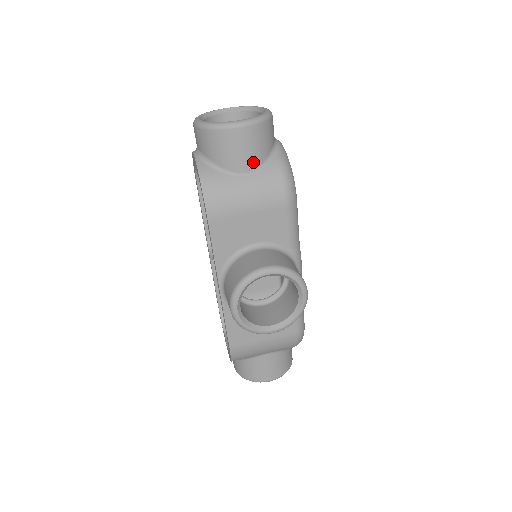
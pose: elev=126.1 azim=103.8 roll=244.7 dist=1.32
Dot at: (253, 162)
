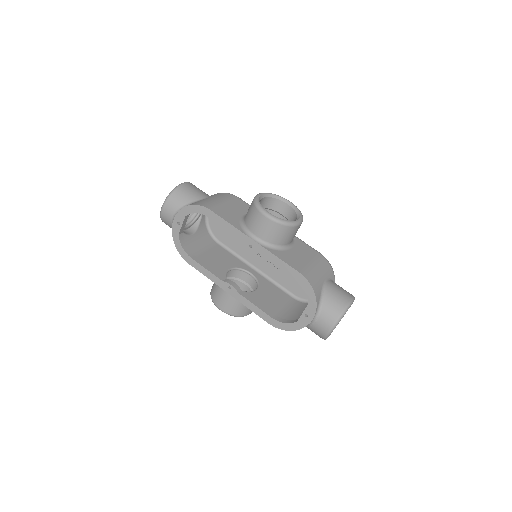
Dot at: (204, 194)
